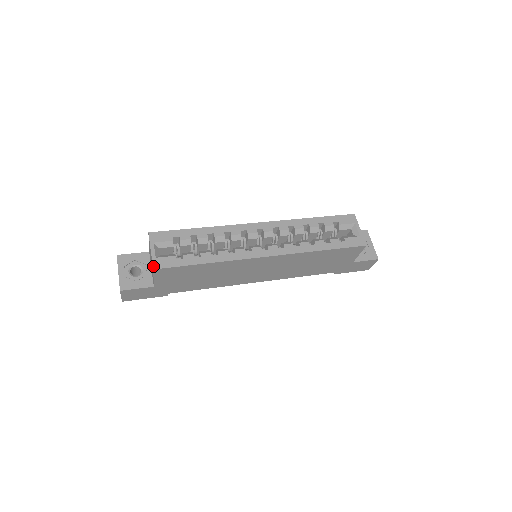
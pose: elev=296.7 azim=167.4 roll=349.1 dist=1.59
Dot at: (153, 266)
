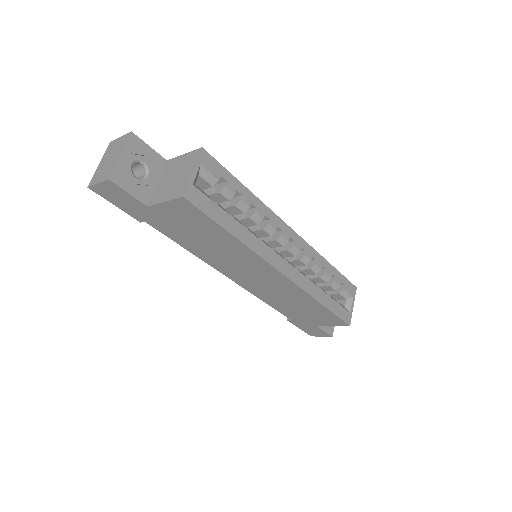
Dot at: (185, 192)
